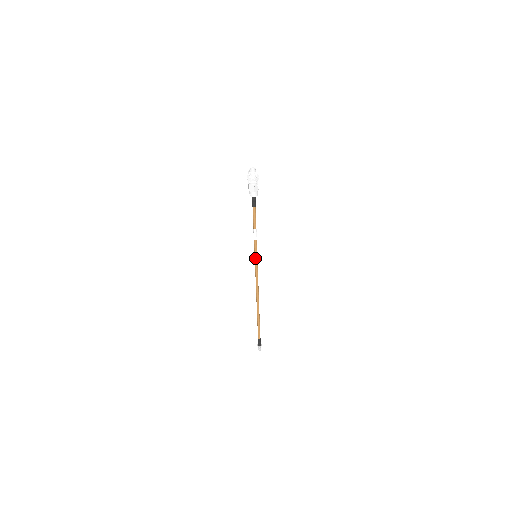
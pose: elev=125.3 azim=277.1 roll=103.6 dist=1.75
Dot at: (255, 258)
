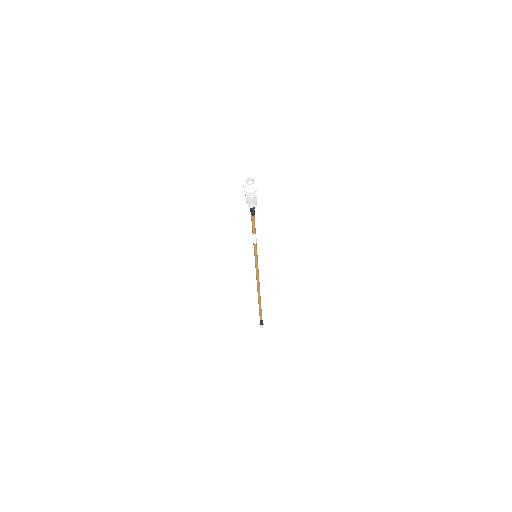
Dot at: (255, 258)
